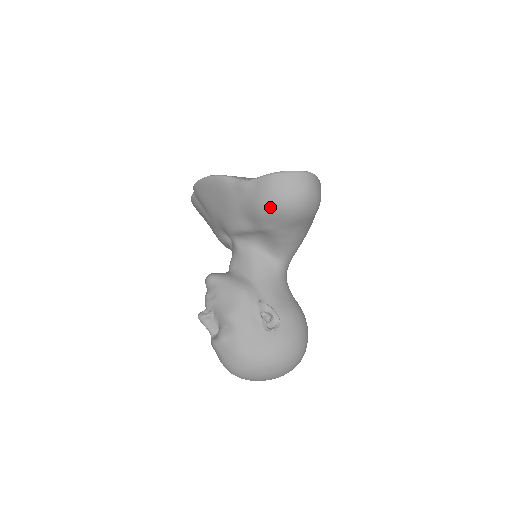
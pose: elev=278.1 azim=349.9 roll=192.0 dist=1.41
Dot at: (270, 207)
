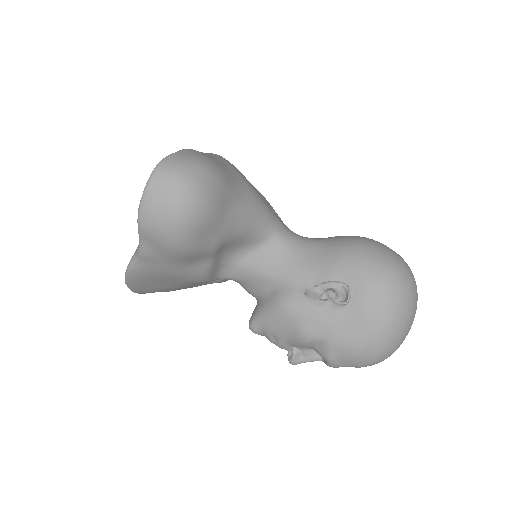
Dot at: (182, 239)
